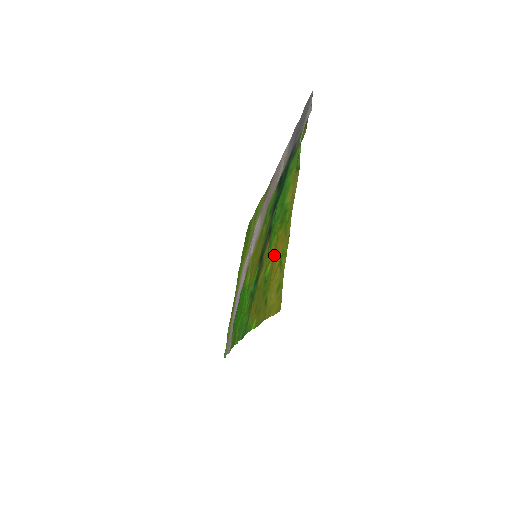
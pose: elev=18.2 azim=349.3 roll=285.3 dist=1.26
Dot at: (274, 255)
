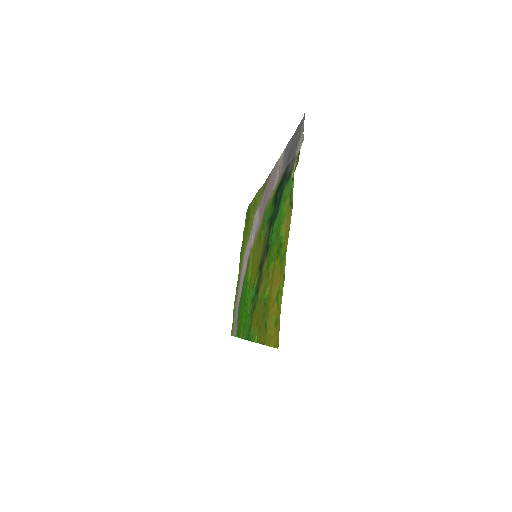
Dot at: (272, 283)
